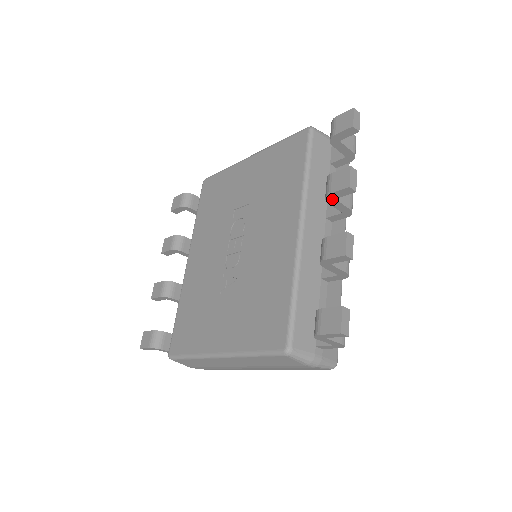
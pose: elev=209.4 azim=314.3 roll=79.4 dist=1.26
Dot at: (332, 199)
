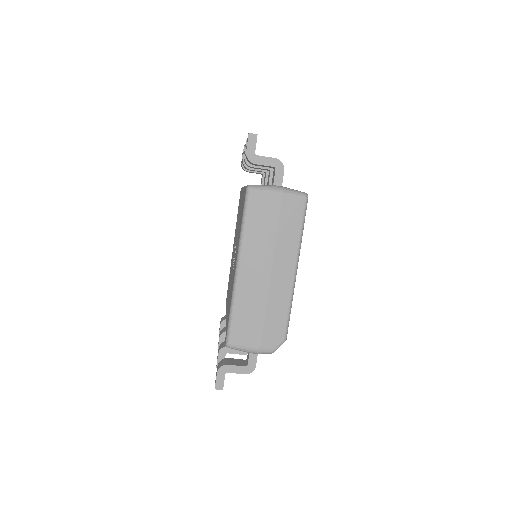
Dot at: occluded
